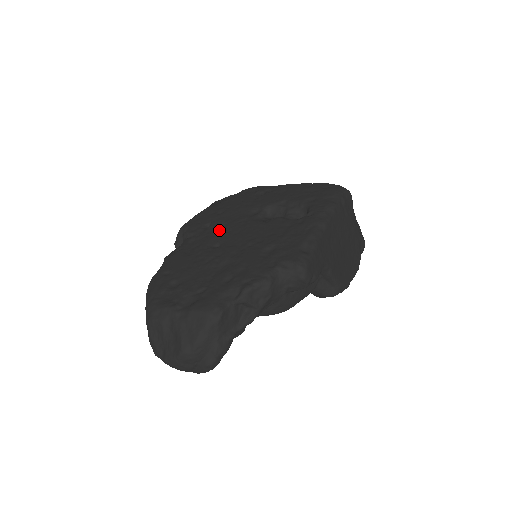
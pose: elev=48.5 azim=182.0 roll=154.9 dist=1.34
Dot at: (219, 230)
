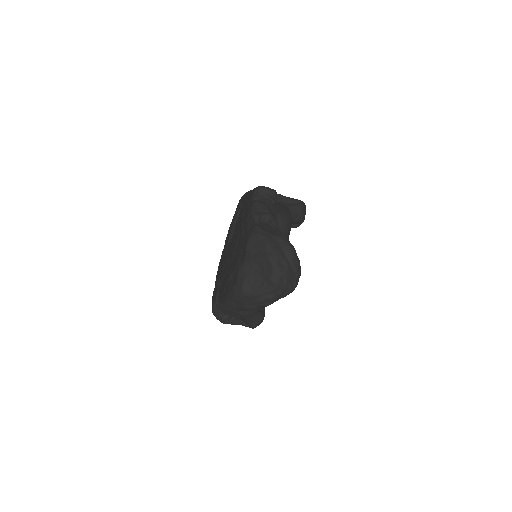
Dot at: occluded
